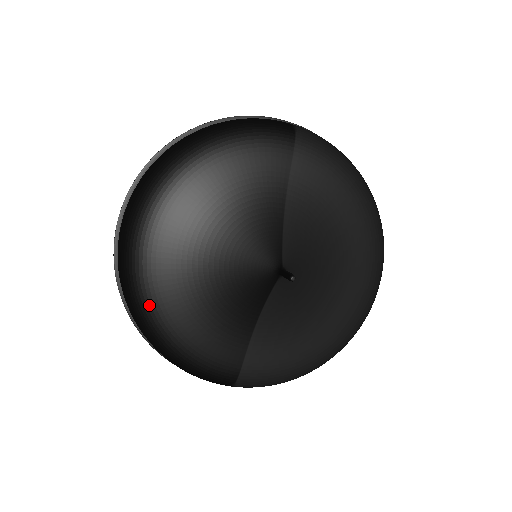
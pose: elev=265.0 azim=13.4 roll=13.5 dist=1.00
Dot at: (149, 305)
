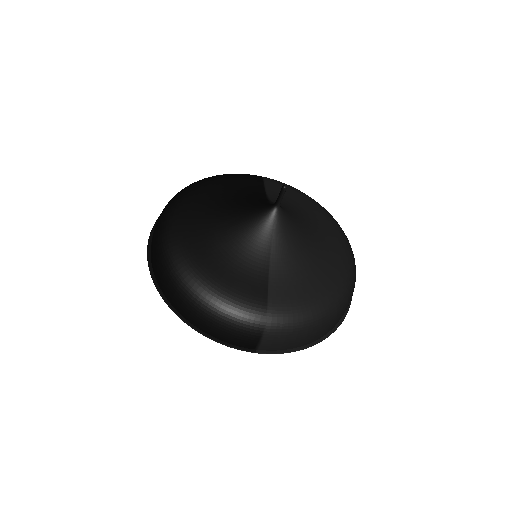
Dot at: (183, 259)
